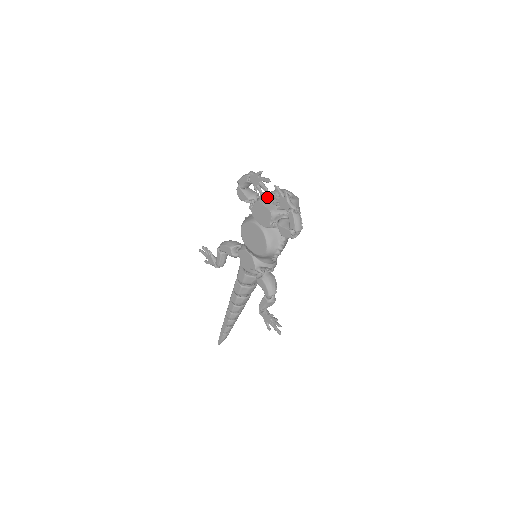
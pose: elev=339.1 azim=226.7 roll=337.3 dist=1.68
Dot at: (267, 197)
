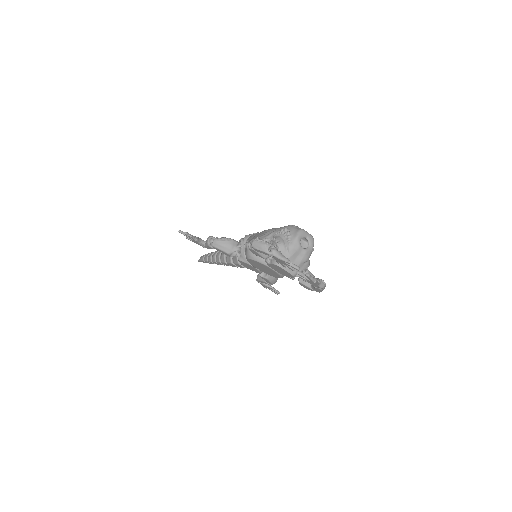
Dot at: occluded
